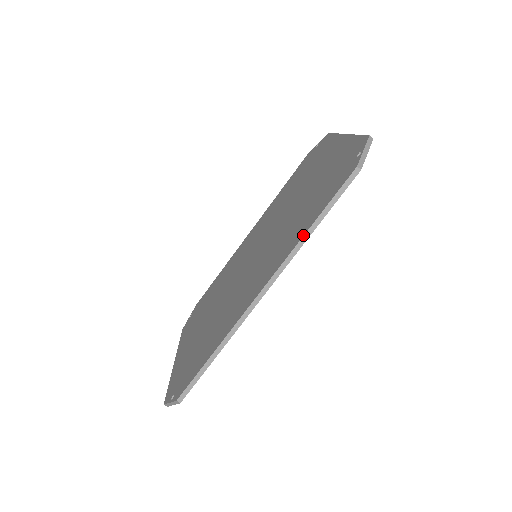
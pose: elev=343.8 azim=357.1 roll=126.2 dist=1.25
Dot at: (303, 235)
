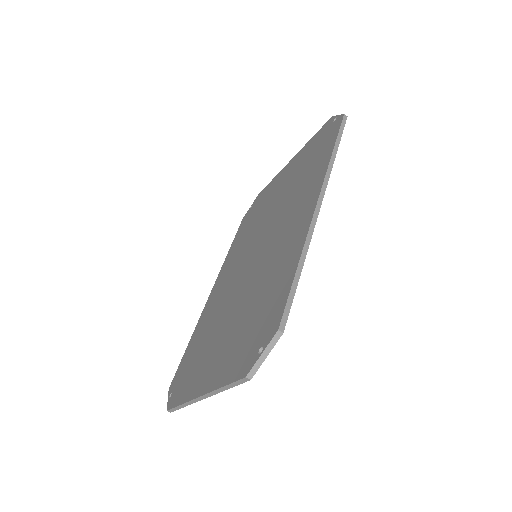
Dot at: (330, 157)
